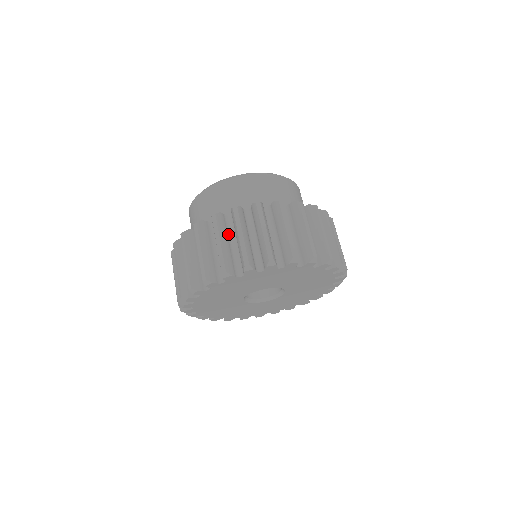
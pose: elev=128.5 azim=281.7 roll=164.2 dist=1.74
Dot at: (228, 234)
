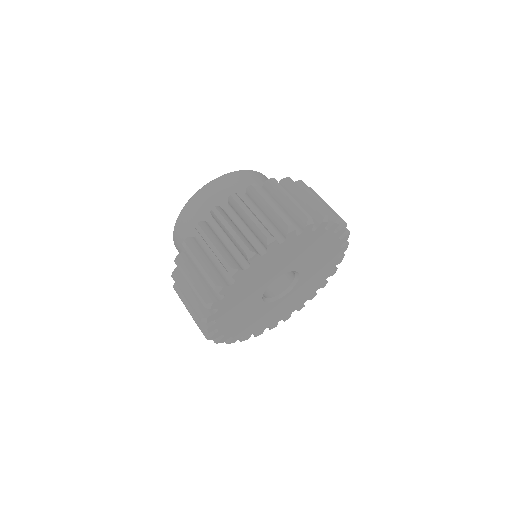
Dot at: (234, 223)
